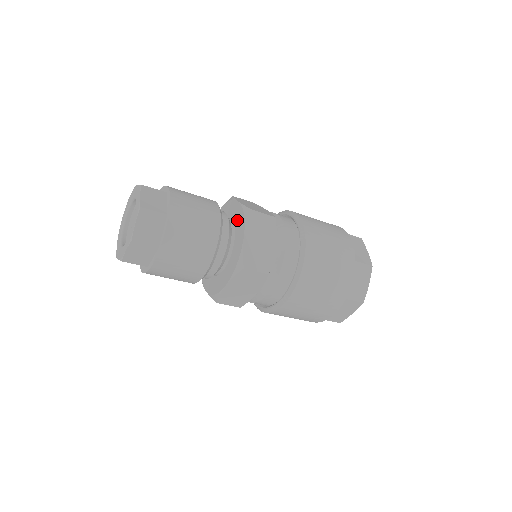
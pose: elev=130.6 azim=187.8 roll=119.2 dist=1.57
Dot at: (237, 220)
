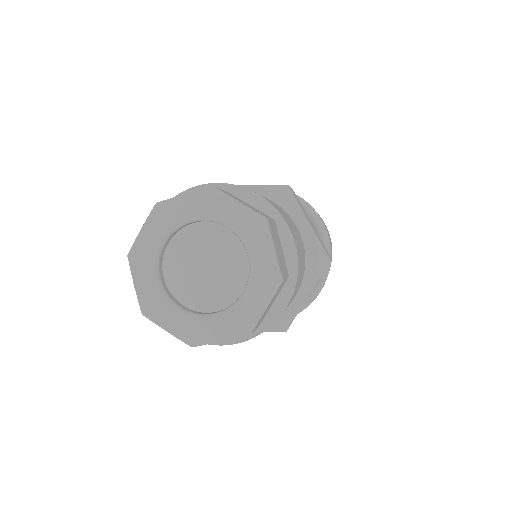
Dot at: occluded
